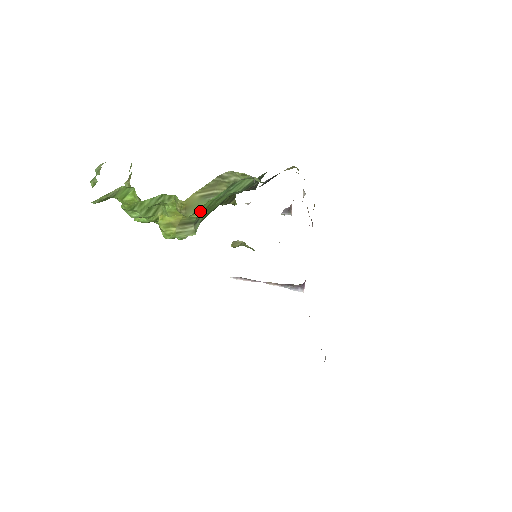
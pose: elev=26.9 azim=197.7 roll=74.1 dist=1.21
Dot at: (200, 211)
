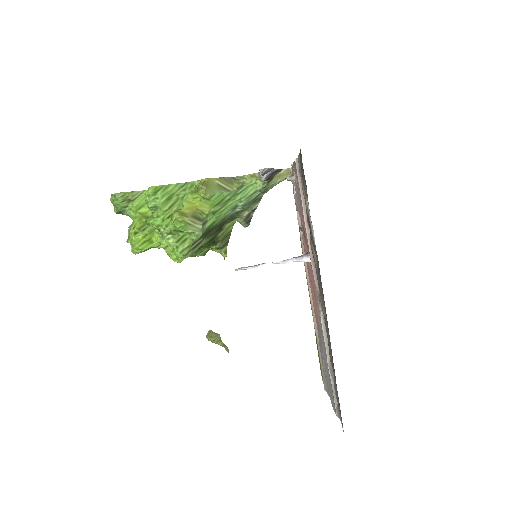
Dot at: (213, 204)
